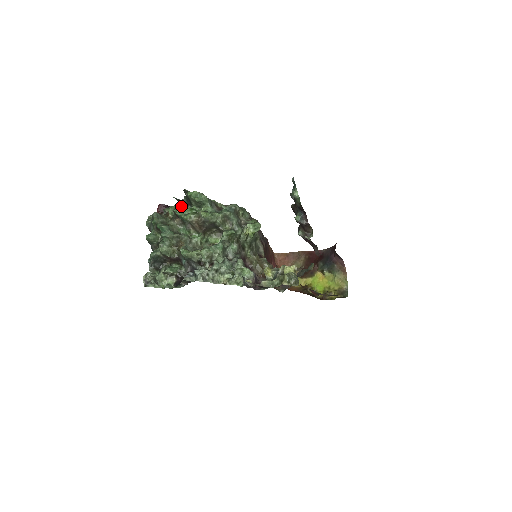
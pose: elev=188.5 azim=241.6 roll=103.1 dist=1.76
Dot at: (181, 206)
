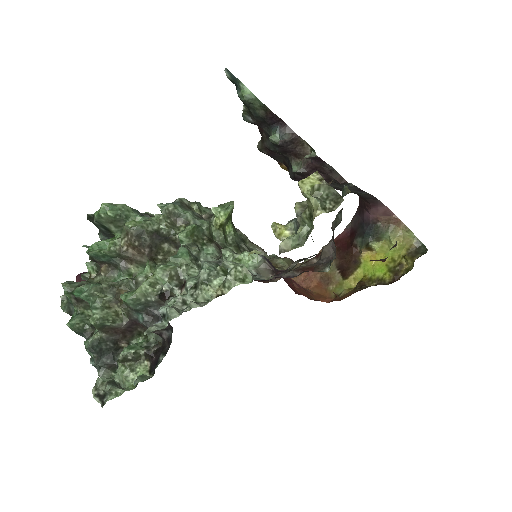
Dot at: occluded
